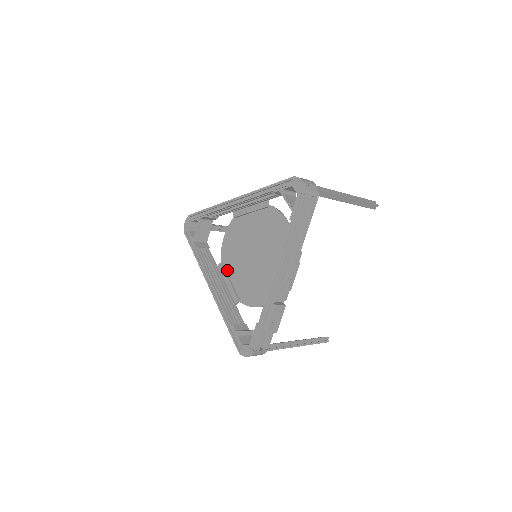
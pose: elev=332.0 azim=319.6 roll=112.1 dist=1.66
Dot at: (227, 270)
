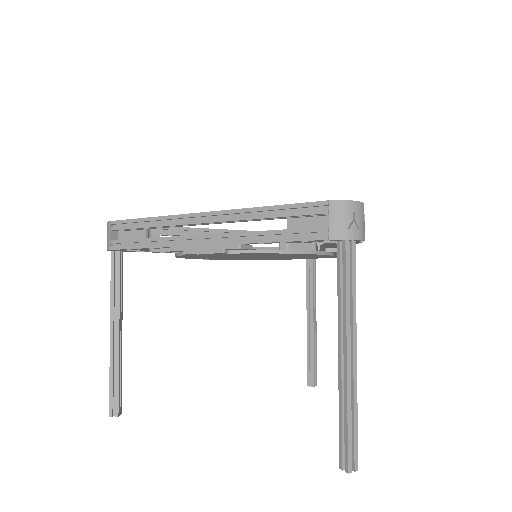
Dot at: occluded
